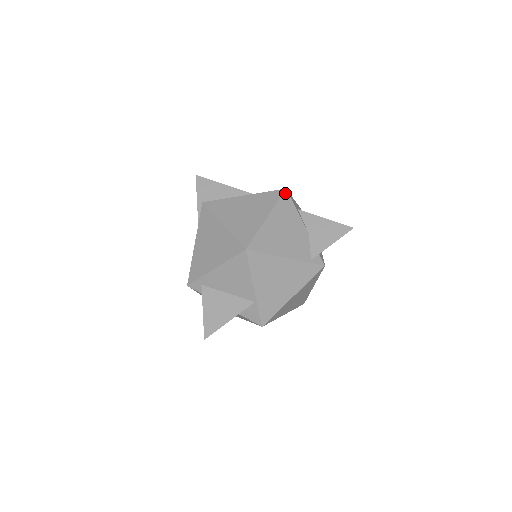
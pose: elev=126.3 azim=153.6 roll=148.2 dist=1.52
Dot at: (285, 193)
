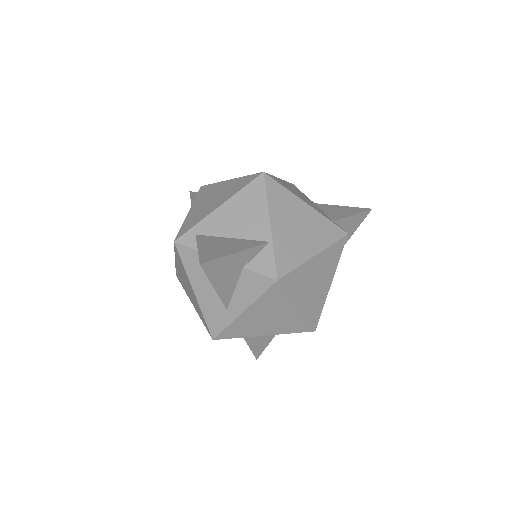
Dot at: (293, 184)
